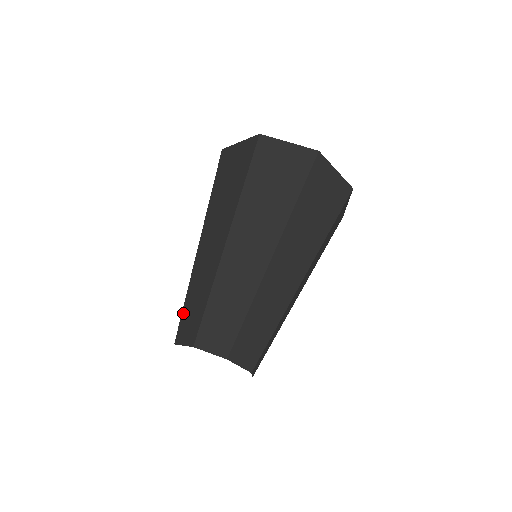
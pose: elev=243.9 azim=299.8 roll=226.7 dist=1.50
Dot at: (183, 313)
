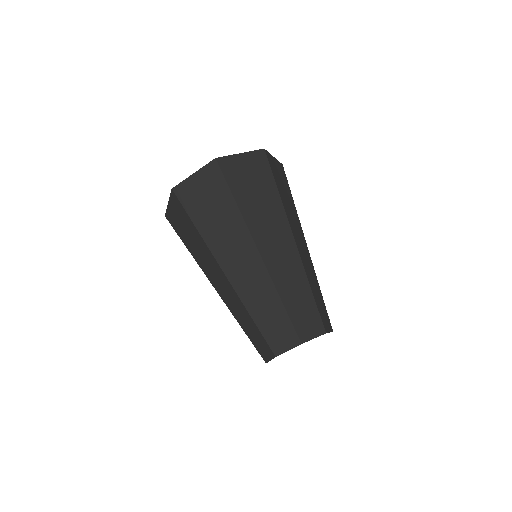
Dot at: (251, 341)
